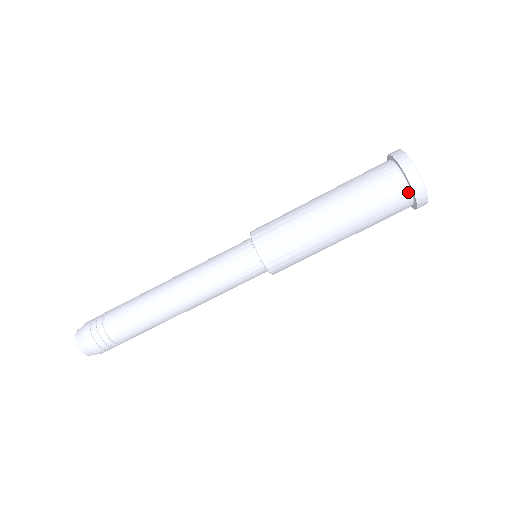
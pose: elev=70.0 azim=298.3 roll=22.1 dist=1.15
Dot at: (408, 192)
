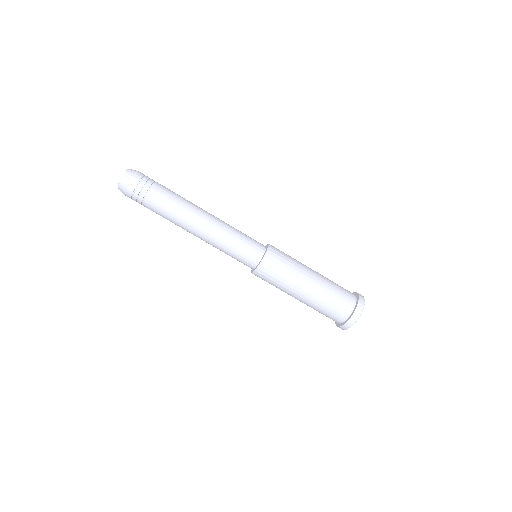
Dot at: (345, 319)
